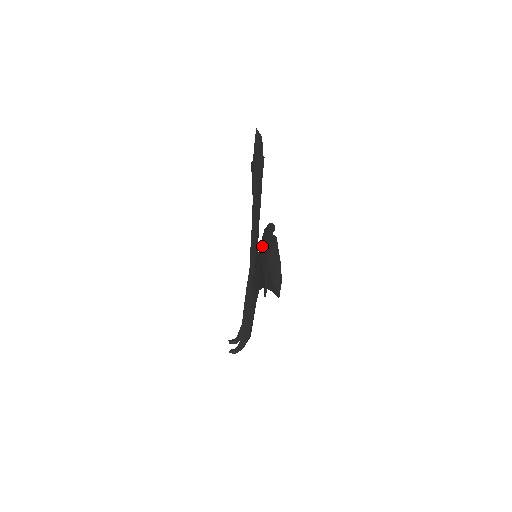
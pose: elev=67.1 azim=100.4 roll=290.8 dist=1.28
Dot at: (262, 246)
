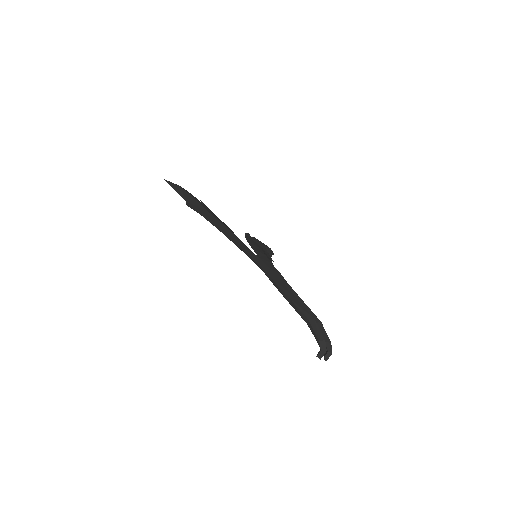
Dot at: occluded
